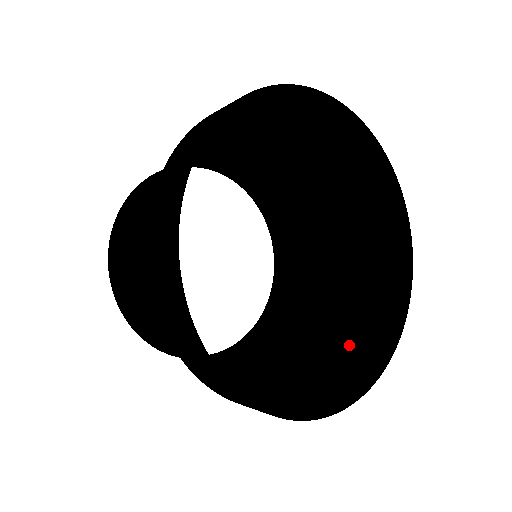
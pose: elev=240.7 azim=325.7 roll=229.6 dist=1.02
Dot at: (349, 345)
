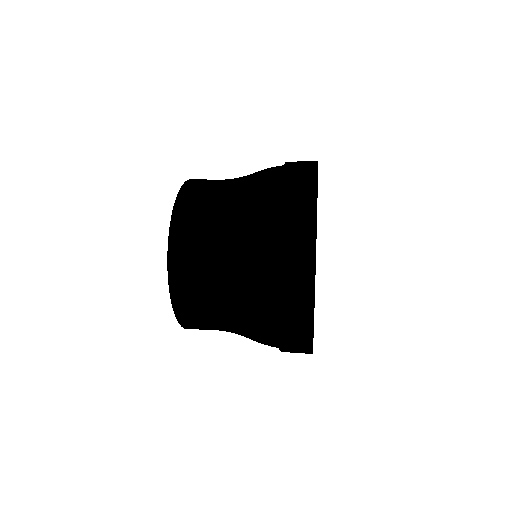
Dot at: occluded
